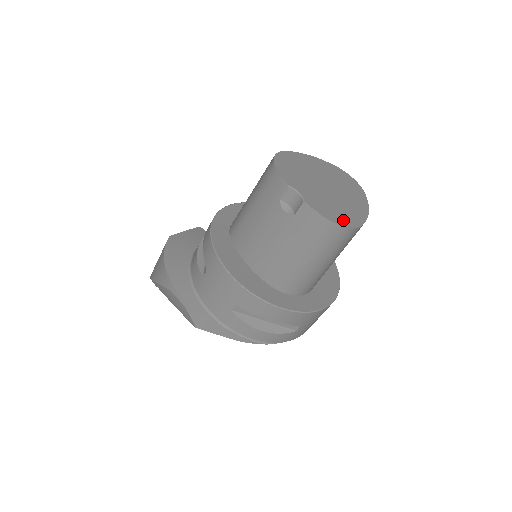
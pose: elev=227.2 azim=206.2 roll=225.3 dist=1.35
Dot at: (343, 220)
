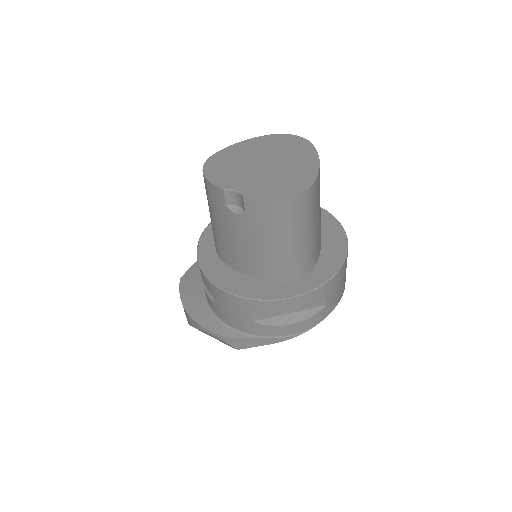
Dot at: (291, 190)
